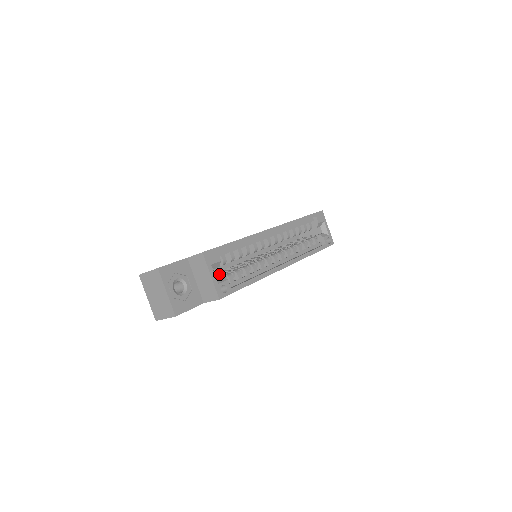
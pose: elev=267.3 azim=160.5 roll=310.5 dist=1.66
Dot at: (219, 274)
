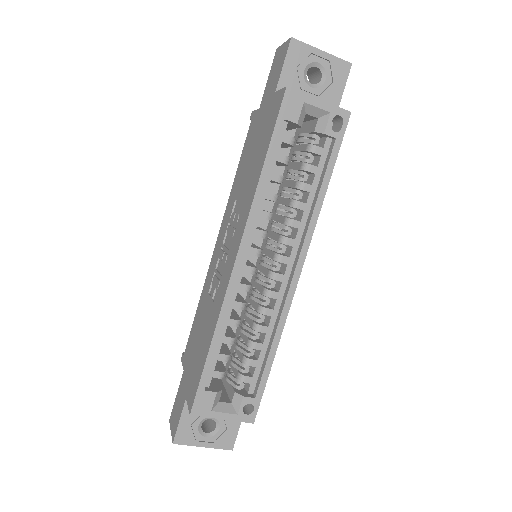
Dot at: (231, 377)
